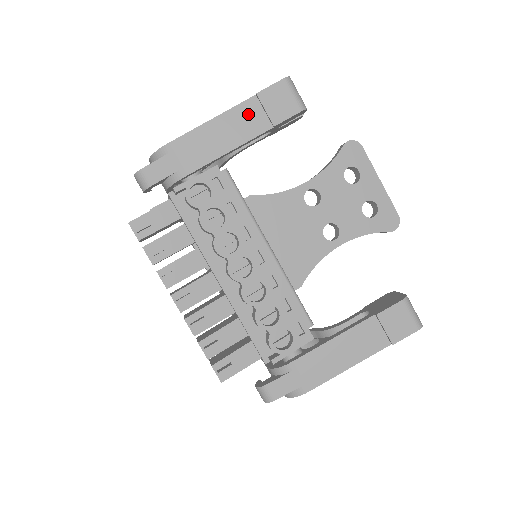
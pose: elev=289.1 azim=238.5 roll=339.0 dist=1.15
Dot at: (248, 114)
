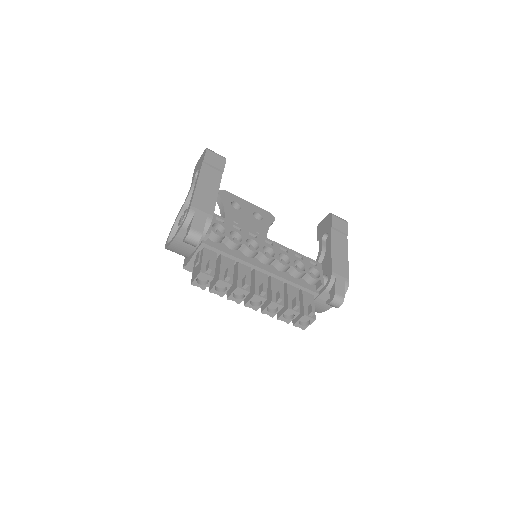
Dot at: (208, 173)
